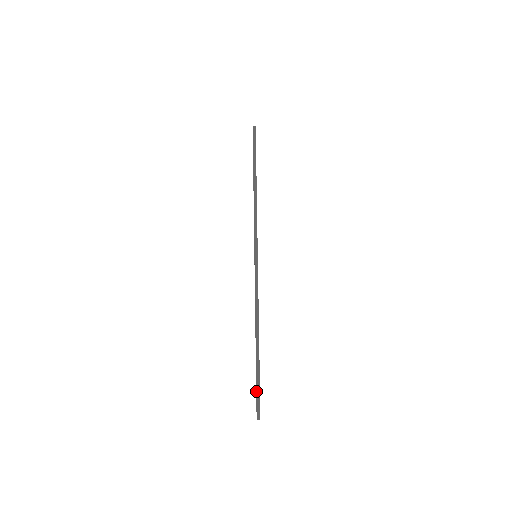
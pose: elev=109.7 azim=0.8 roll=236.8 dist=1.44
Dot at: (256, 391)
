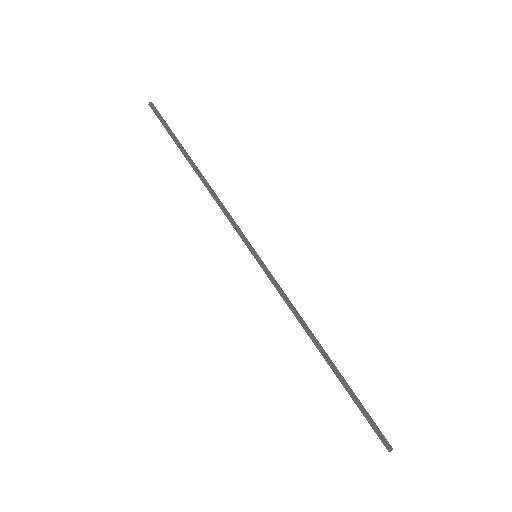
Dot at: occluded
